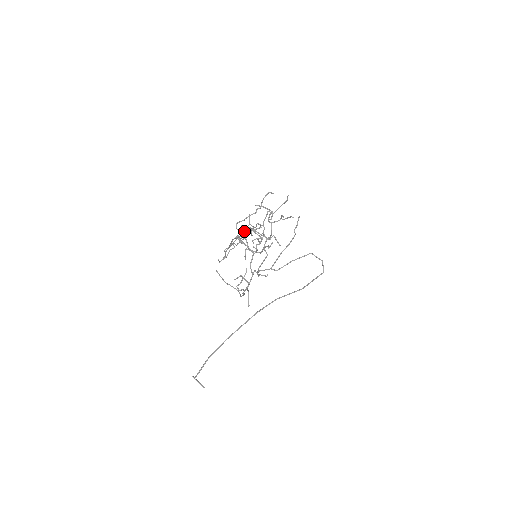
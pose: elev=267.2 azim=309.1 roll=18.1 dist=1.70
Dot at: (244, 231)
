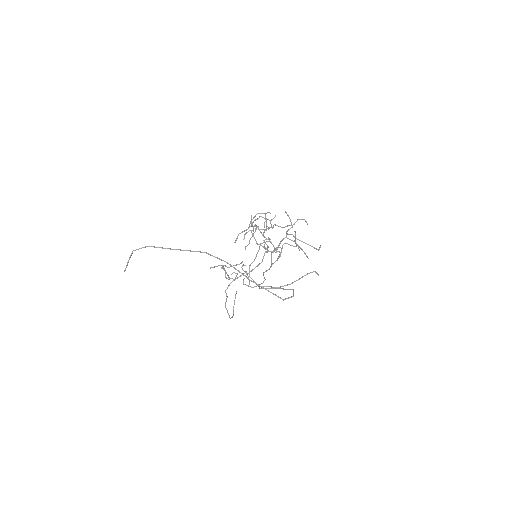
Dot at: occluded
